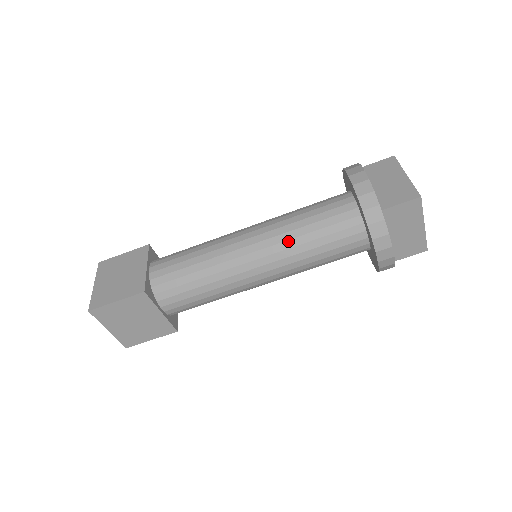
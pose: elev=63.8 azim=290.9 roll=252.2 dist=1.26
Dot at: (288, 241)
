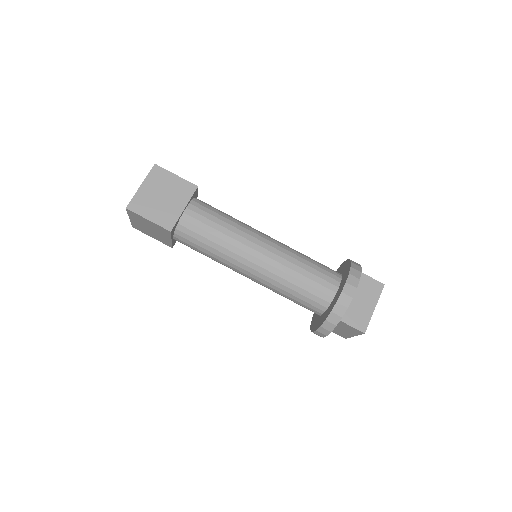
Dot at: (293, 250)
